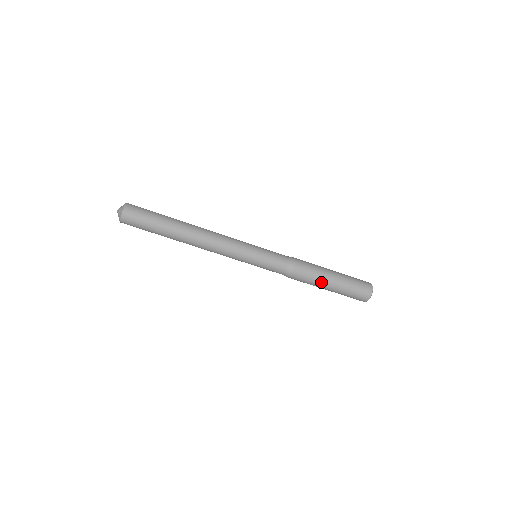
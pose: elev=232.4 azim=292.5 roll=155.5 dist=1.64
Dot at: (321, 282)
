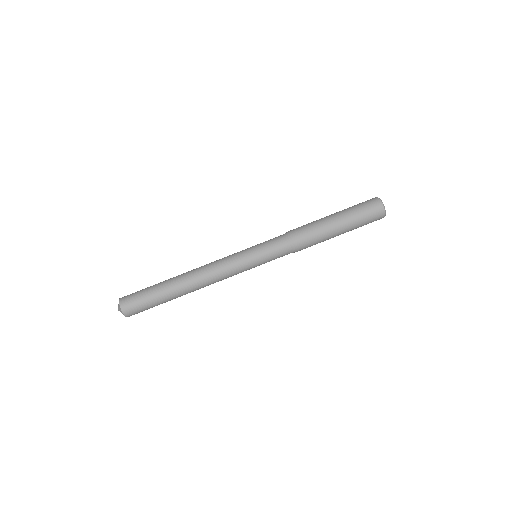
Dot at: (323, 221)
